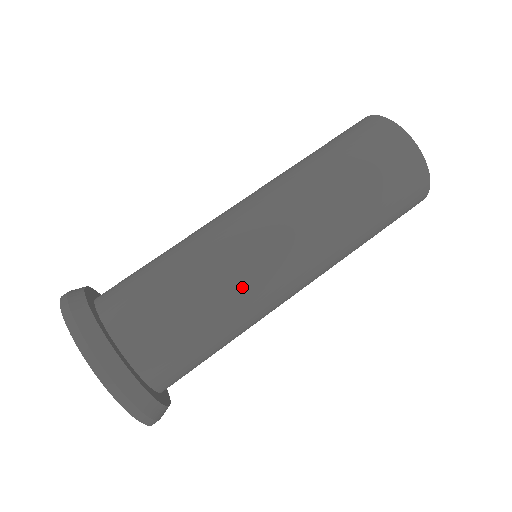
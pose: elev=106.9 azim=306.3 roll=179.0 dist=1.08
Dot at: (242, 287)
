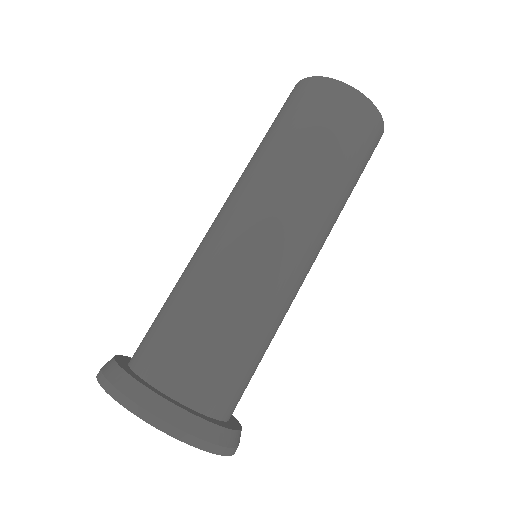
Dot at: (215, 266)
